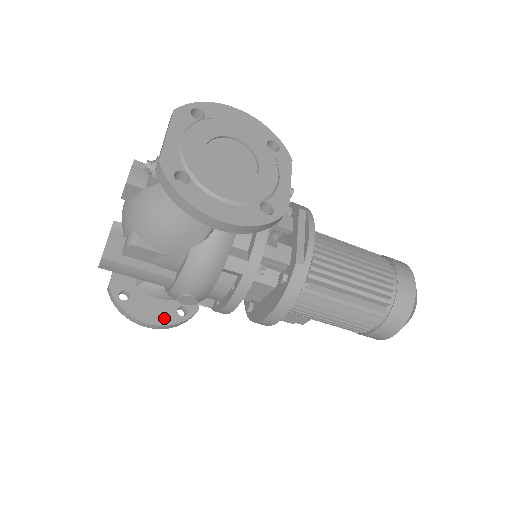
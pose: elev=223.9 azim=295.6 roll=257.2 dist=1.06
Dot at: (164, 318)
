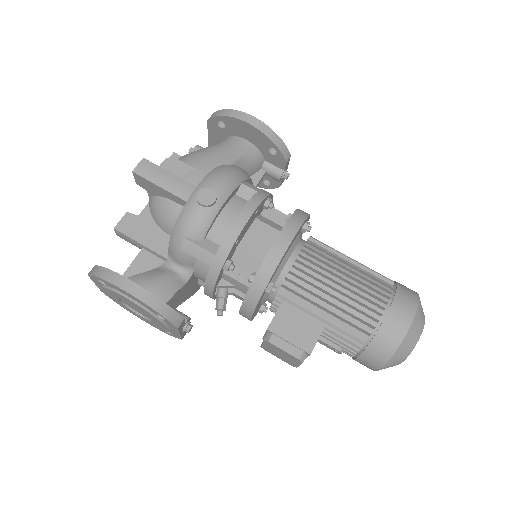
Dot at: occluded
